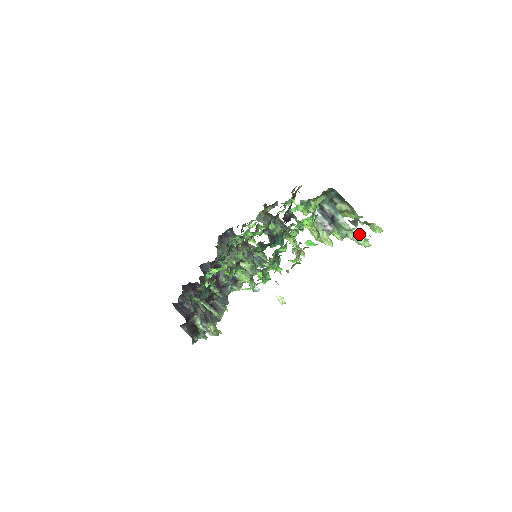
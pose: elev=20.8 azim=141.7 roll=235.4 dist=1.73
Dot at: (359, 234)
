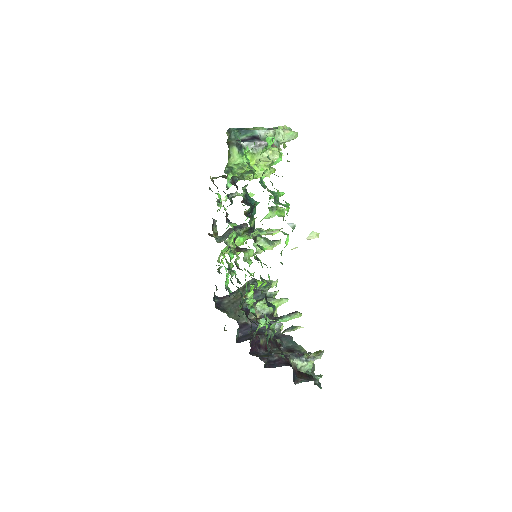
Dot at: (282, 130)
